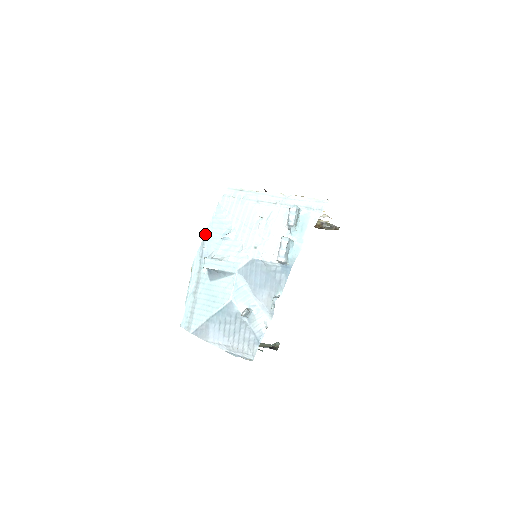
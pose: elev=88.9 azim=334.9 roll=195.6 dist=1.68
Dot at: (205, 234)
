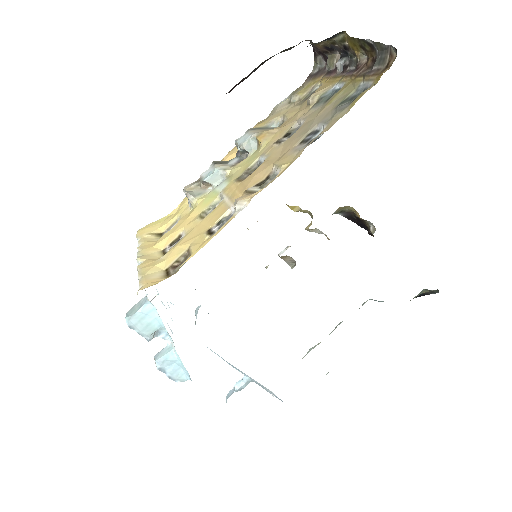
Dot at: occluded
